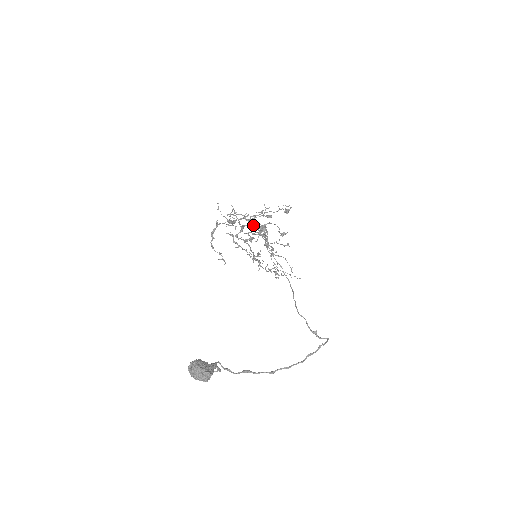
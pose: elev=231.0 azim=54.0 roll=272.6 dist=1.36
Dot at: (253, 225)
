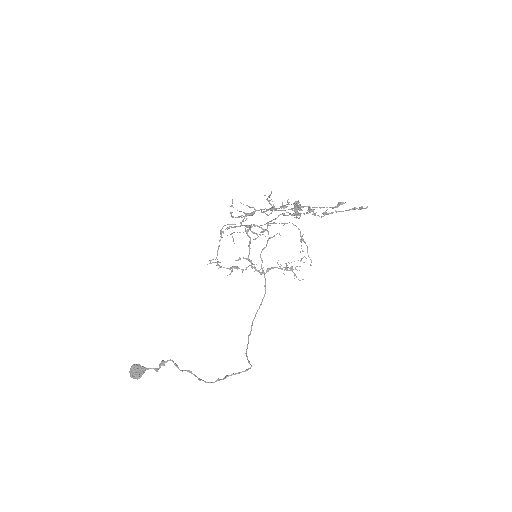
Dot at: occluded
